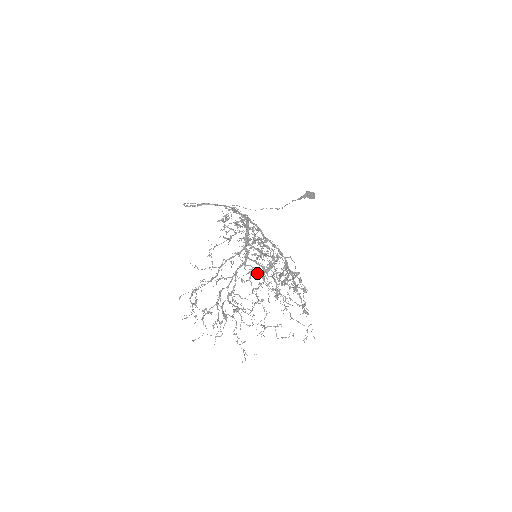
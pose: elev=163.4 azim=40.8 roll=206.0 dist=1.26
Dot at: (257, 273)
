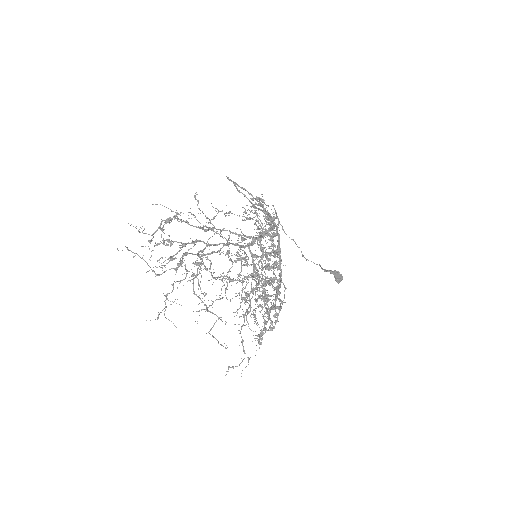
Dot at: (246, 263)
